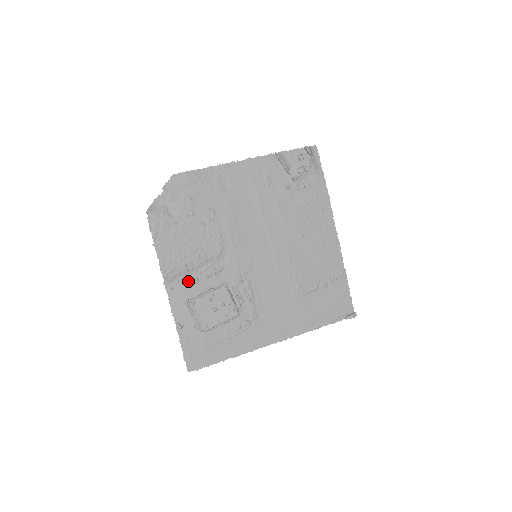
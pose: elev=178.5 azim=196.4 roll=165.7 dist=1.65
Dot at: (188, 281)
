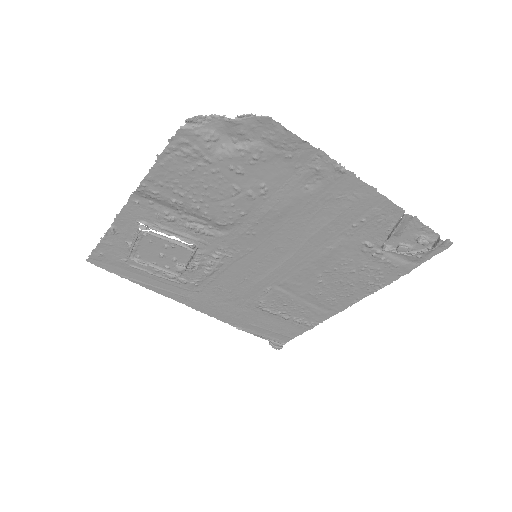
Dot at: (163, 212)
